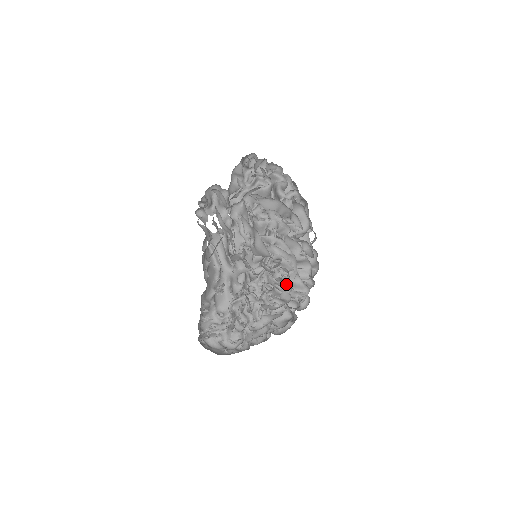
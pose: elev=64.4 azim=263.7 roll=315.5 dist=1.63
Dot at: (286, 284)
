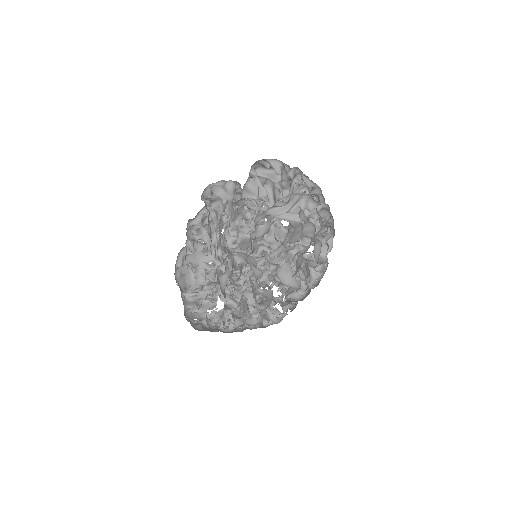
Dot at: occluded
